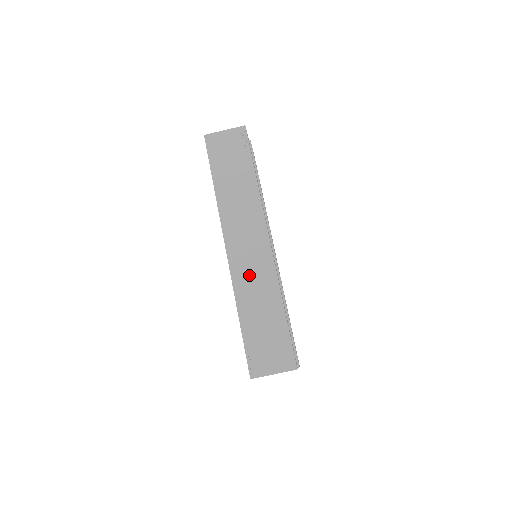
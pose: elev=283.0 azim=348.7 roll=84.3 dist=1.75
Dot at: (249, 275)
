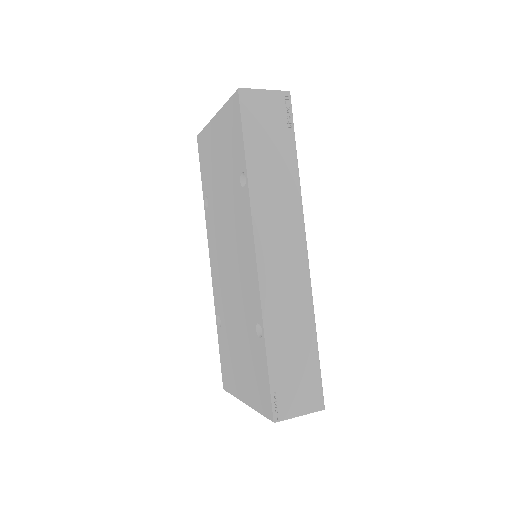
Dot at: (282, 291)
